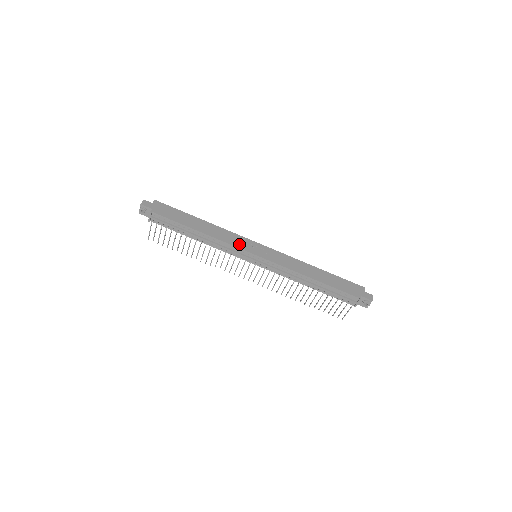
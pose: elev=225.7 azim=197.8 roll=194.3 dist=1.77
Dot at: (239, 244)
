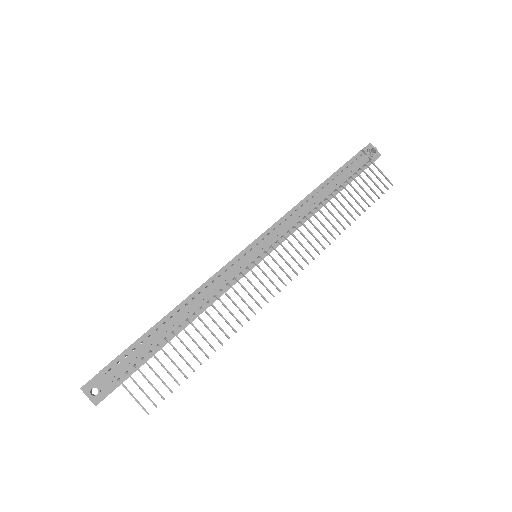
Dot at: occluded
